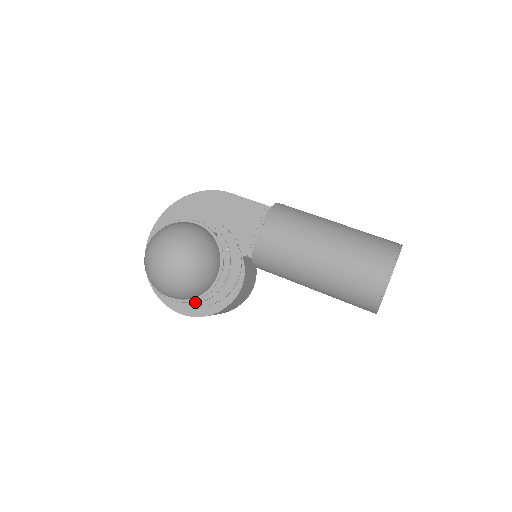
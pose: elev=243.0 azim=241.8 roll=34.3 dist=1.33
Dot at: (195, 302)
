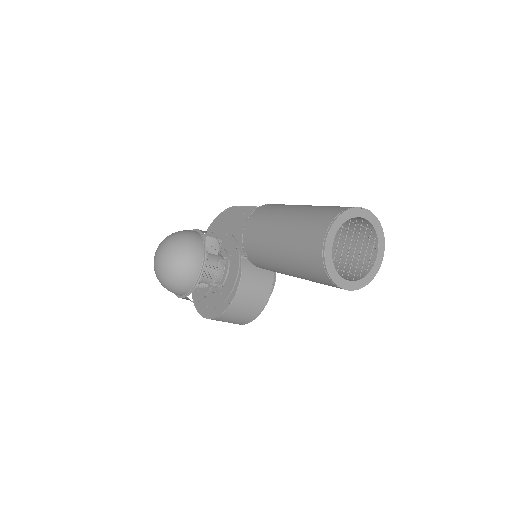
Dot at: (212, 305)
